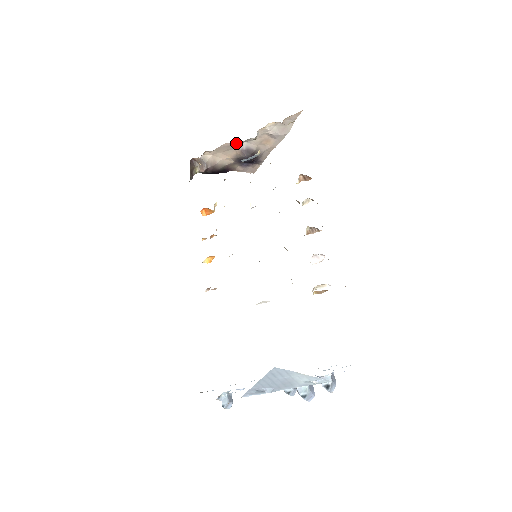
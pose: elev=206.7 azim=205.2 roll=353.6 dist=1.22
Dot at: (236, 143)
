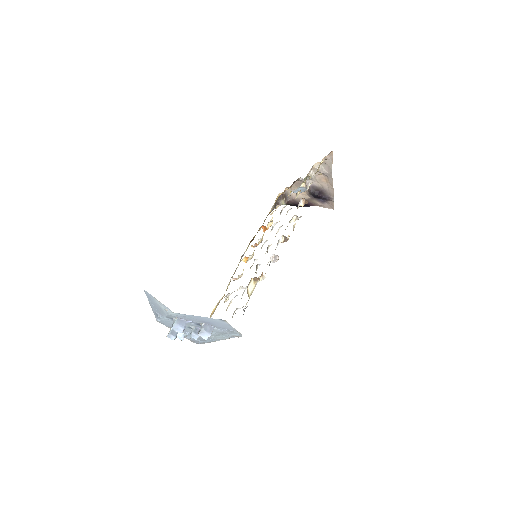
Dot at: occluded
